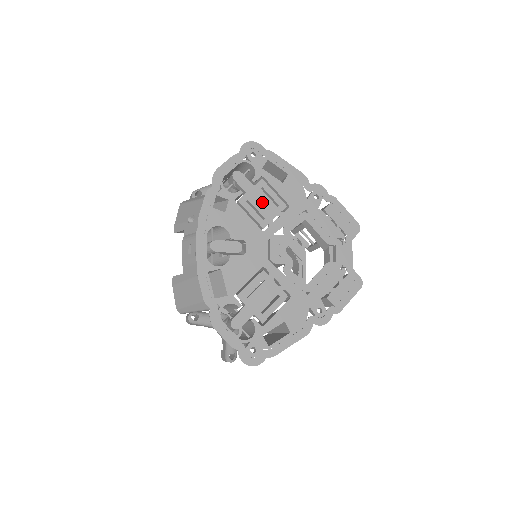
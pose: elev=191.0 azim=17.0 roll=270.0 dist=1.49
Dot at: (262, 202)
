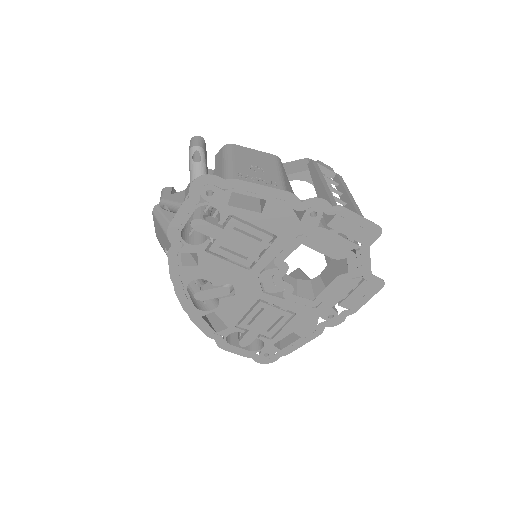
Dot at: (239, 243)
